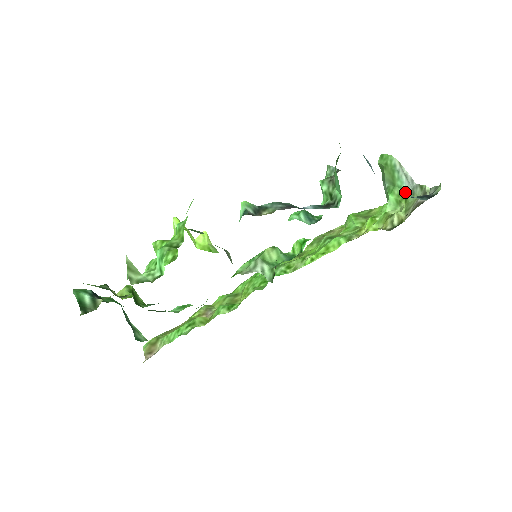
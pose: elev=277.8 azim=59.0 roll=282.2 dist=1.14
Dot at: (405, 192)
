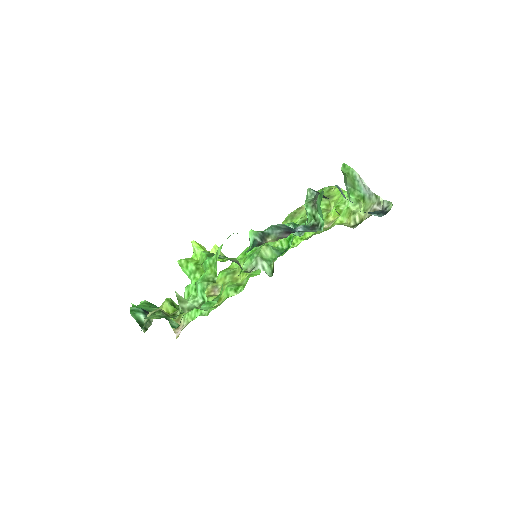
Dot at: (363, 194)
